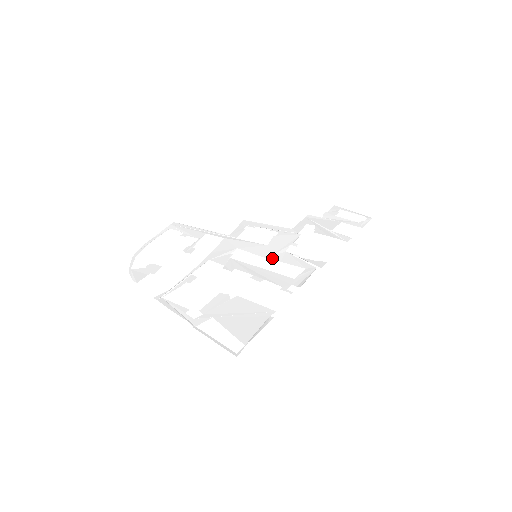
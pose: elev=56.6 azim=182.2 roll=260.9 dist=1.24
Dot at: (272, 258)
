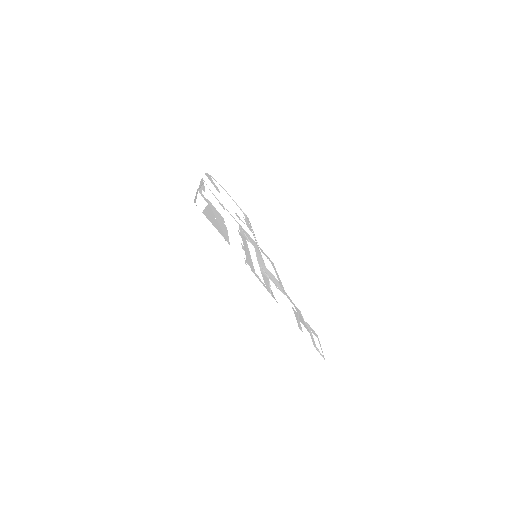
Dot at: (260, 266)
